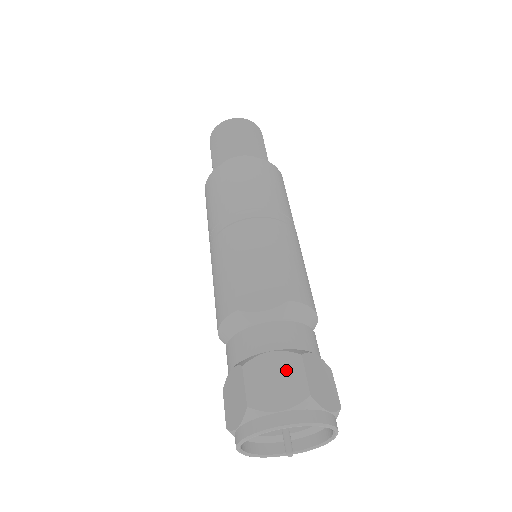
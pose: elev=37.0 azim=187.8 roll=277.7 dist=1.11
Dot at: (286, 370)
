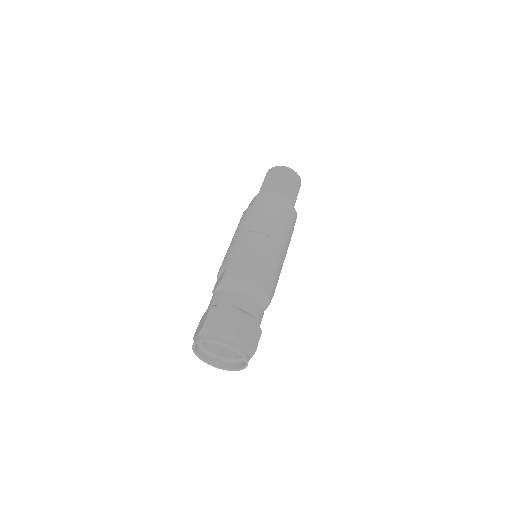
Dot at: (205, 317)
